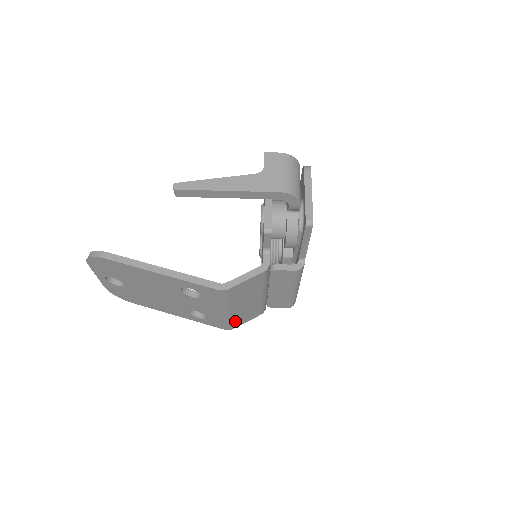
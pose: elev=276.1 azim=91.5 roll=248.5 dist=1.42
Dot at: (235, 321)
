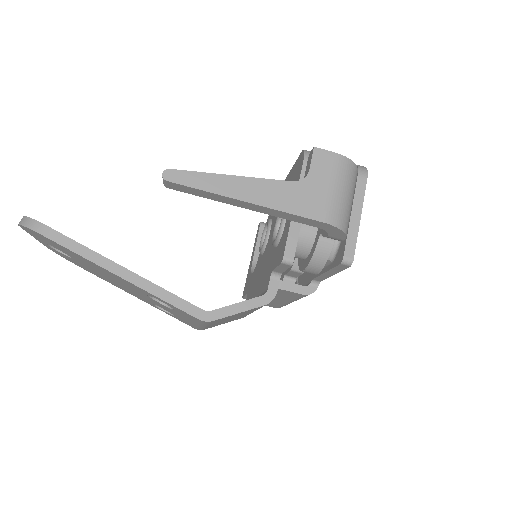
Dot at: occluded
